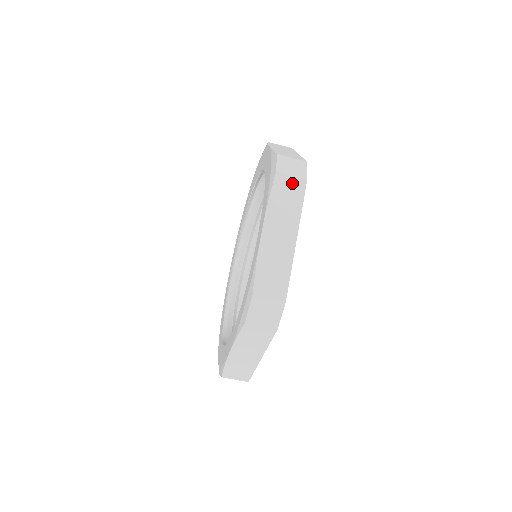
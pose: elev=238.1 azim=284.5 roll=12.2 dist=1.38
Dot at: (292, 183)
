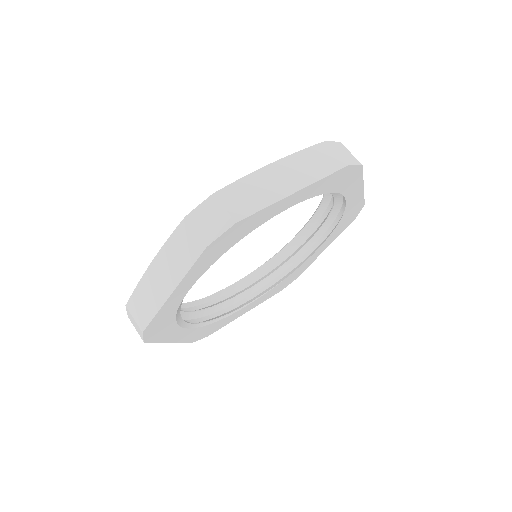
Dot at: occluded
